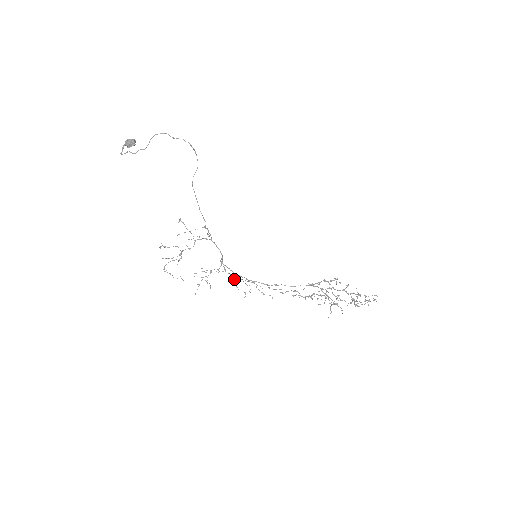
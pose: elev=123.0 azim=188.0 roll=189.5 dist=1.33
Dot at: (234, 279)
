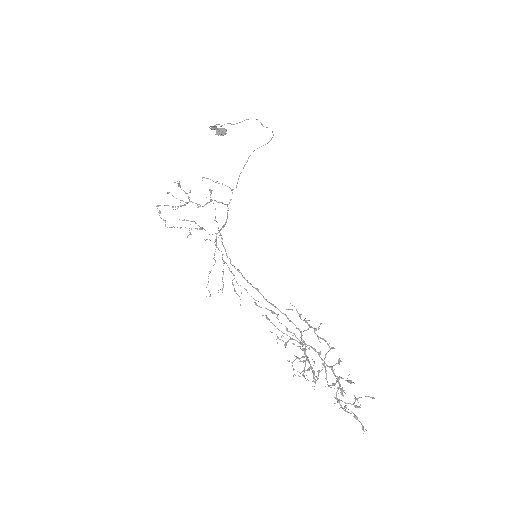
Dot at: occluded
